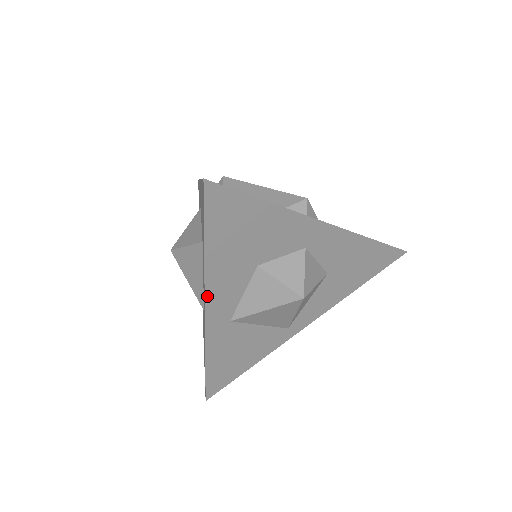
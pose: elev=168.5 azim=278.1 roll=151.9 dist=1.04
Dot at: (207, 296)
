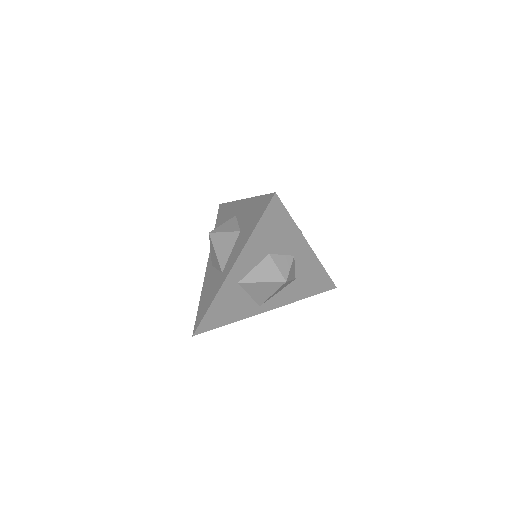
Dot at: (238, 259)
